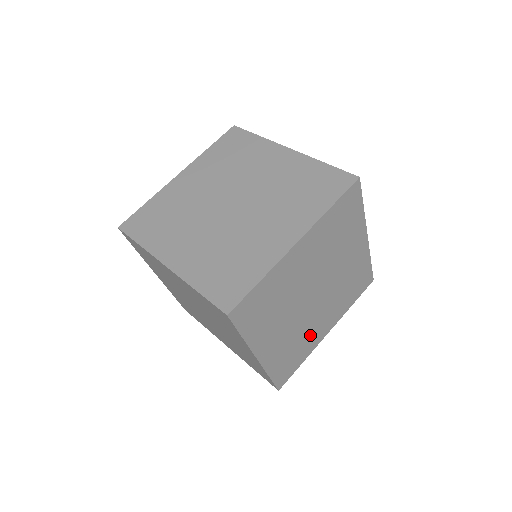
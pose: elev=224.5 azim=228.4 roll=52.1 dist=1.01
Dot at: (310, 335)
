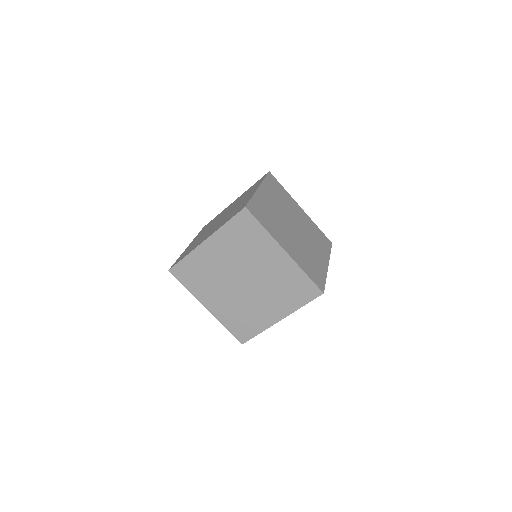
Dot at: (256, 313)
